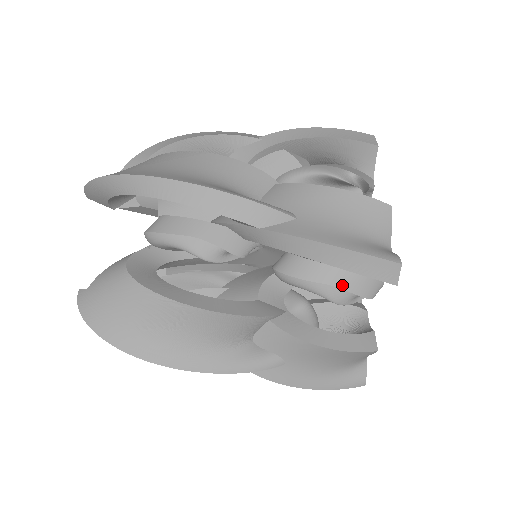
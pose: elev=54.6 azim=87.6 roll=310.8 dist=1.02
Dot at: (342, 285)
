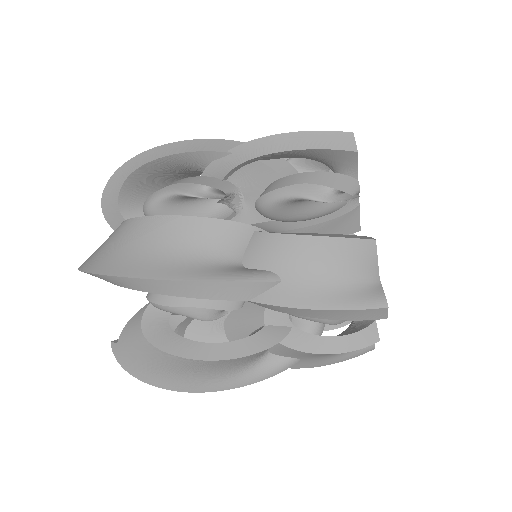
Dot at: occluded
